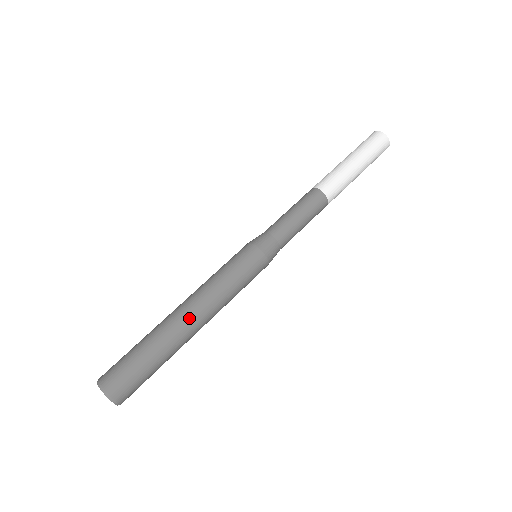
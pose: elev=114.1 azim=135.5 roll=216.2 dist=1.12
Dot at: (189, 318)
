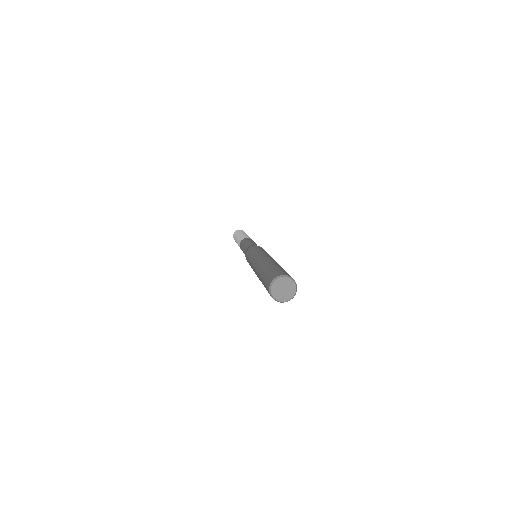
Dot at: (265, 258)
